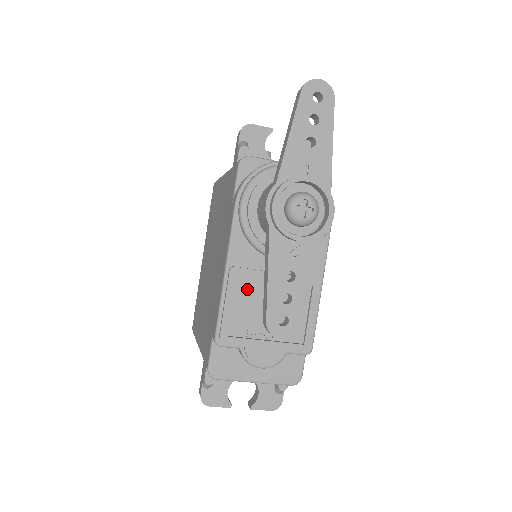
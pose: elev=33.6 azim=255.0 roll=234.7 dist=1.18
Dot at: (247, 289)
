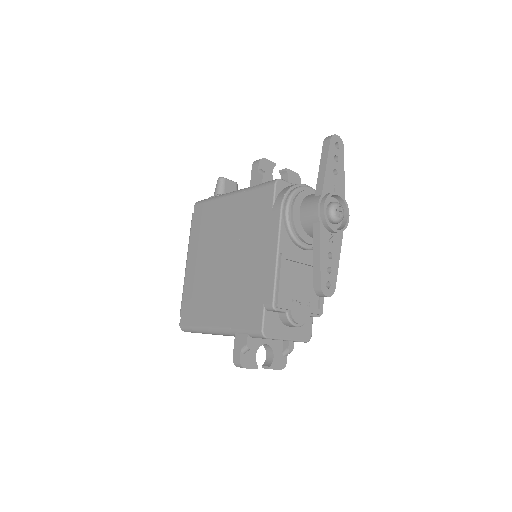
Dot at: (289, 269)
